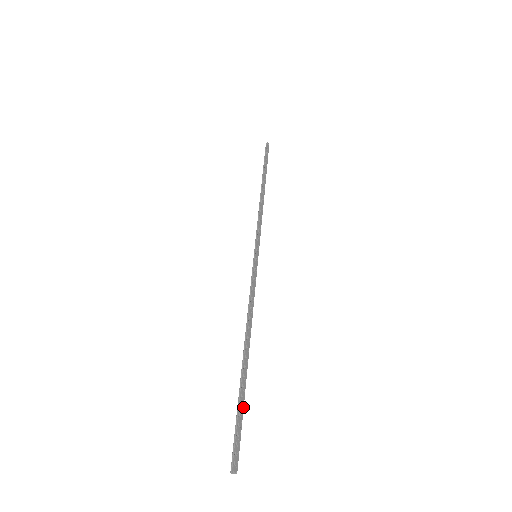
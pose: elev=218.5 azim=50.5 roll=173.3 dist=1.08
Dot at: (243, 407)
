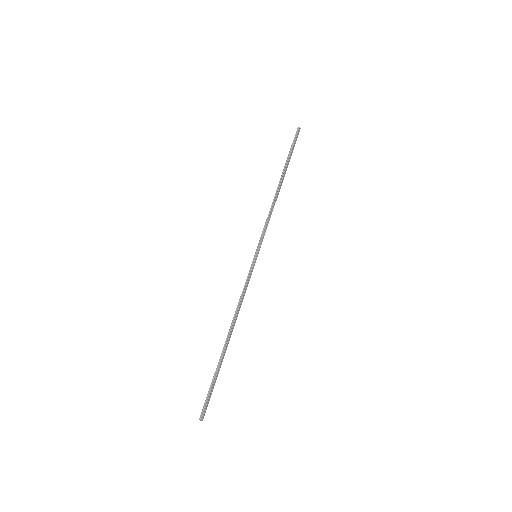
Dot at: (216, 379)
